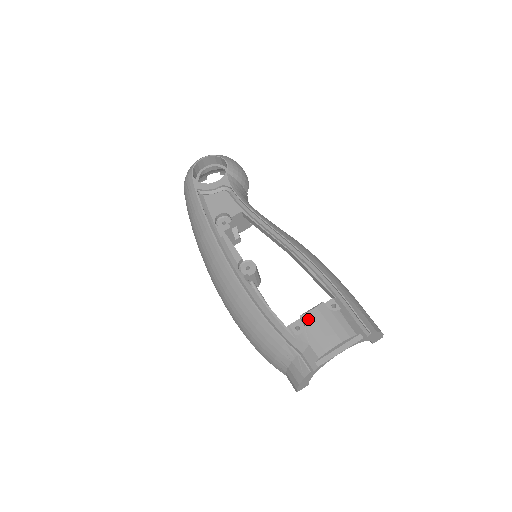
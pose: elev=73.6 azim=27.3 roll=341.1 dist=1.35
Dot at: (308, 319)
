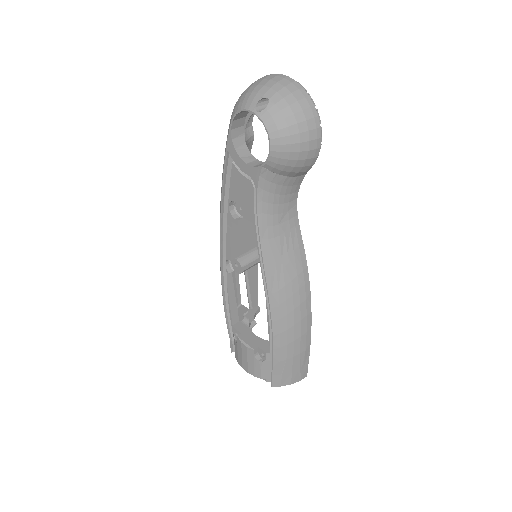
Dot at: (239, 344)
